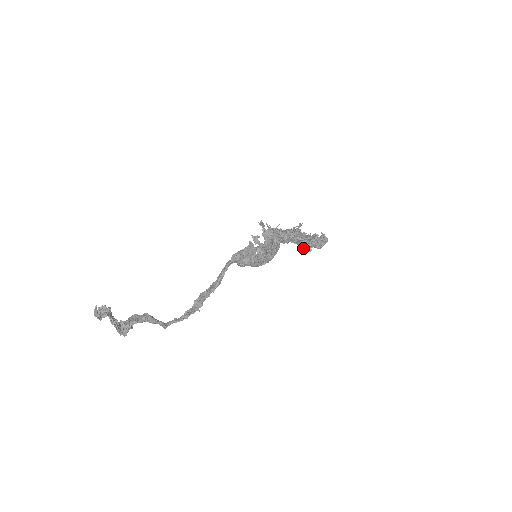
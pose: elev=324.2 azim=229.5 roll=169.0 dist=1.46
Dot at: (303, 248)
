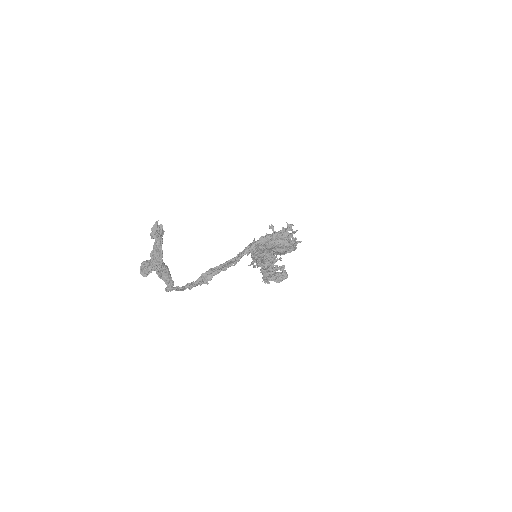
Dot at: (263, 279)
